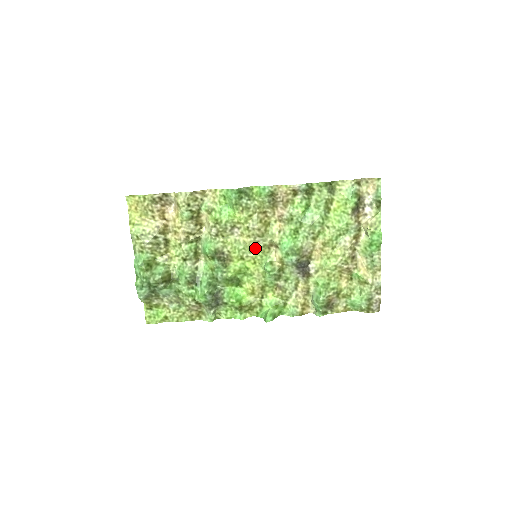
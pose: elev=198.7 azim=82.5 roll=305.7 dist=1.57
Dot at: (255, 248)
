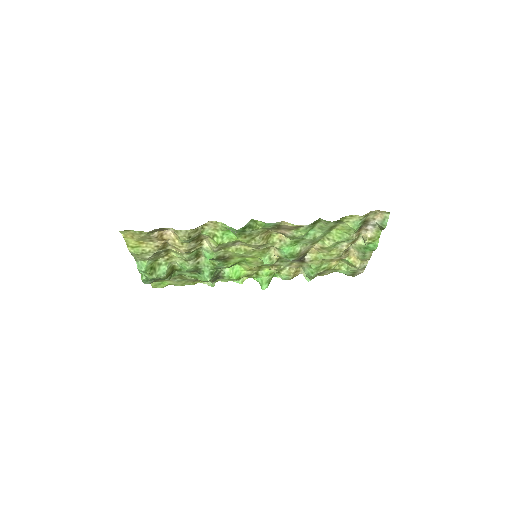
Dot at: (255, 251)
